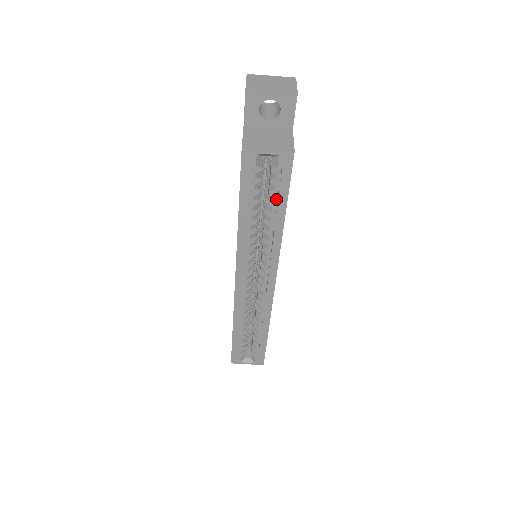
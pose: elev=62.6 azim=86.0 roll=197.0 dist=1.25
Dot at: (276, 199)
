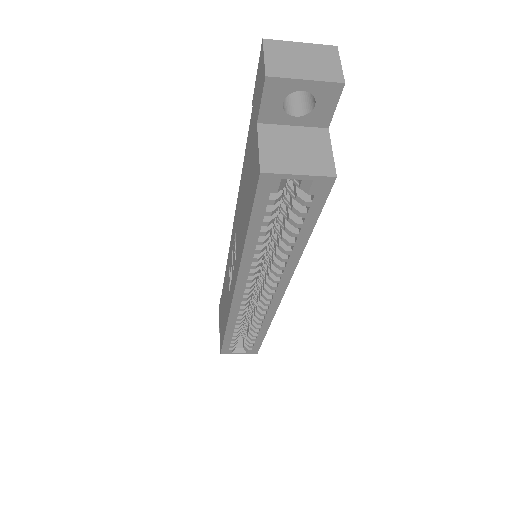
Dot at: (299, 225)
